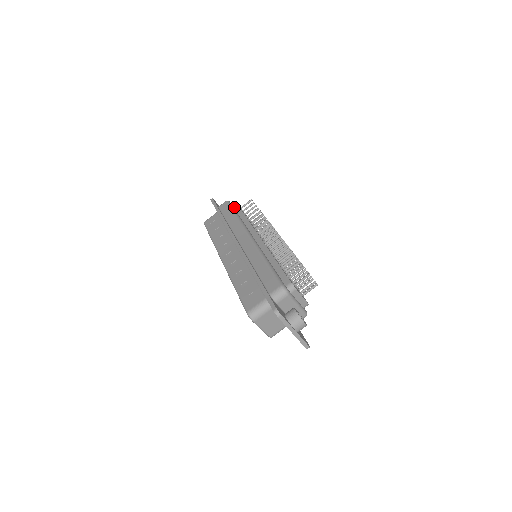
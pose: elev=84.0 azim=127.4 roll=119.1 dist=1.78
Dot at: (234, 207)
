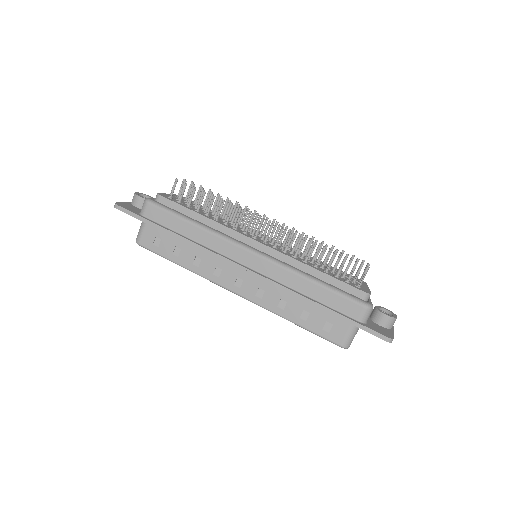
Dot at: (165, 205)
